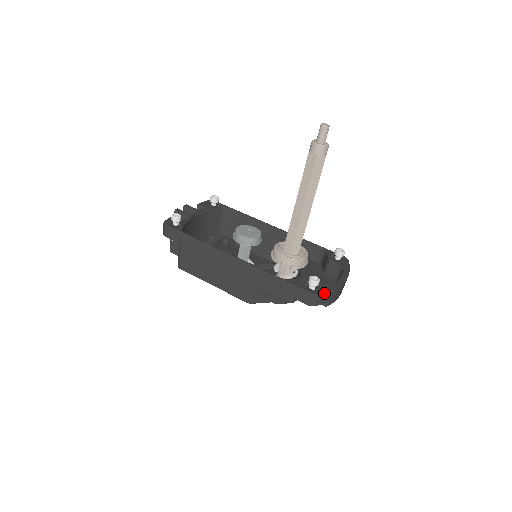
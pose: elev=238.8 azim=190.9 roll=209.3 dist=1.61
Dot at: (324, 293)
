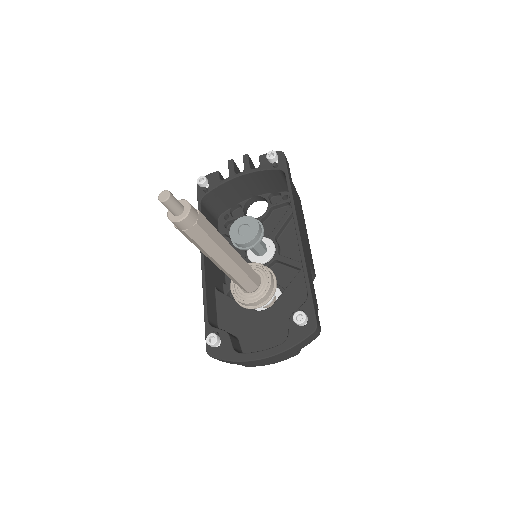
Dot at: (218, 358)
